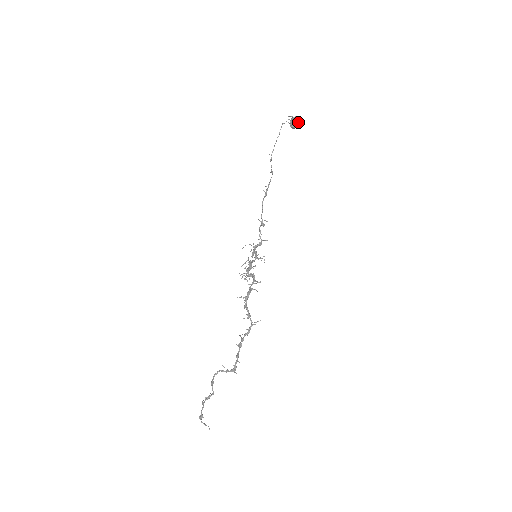
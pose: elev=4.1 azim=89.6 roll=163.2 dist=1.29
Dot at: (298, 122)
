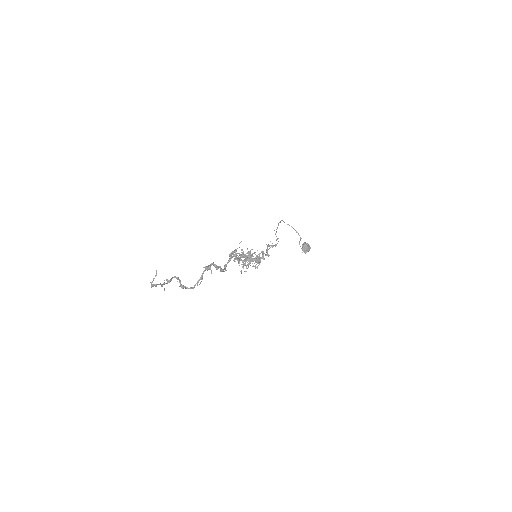
Dot at: (307, 244)
